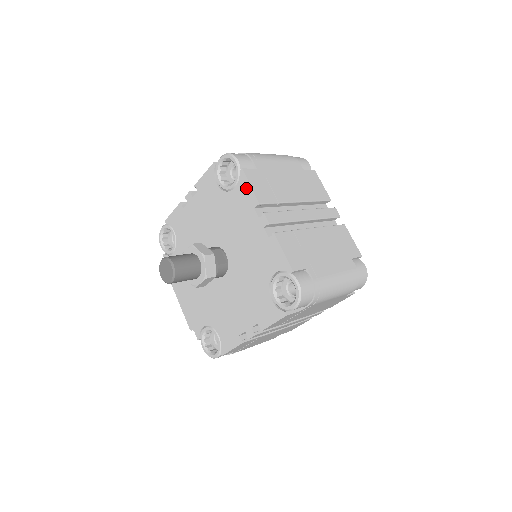
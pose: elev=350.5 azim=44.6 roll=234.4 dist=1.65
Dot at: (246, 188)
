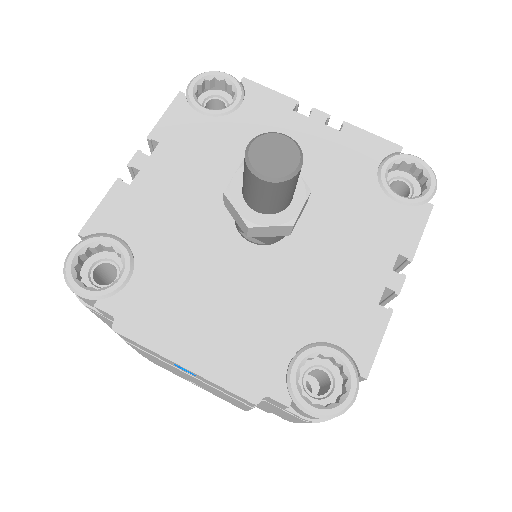
Dot at: (264, 94)
